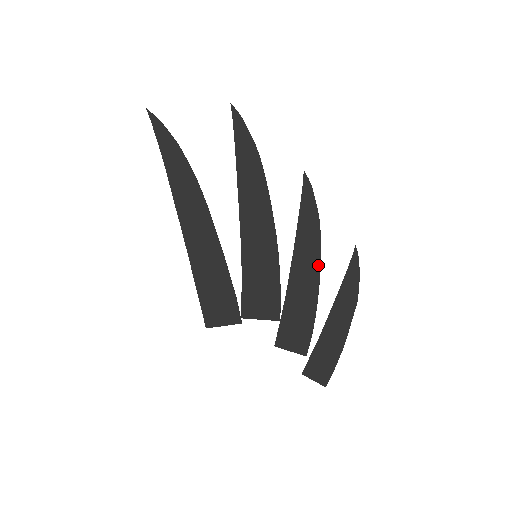
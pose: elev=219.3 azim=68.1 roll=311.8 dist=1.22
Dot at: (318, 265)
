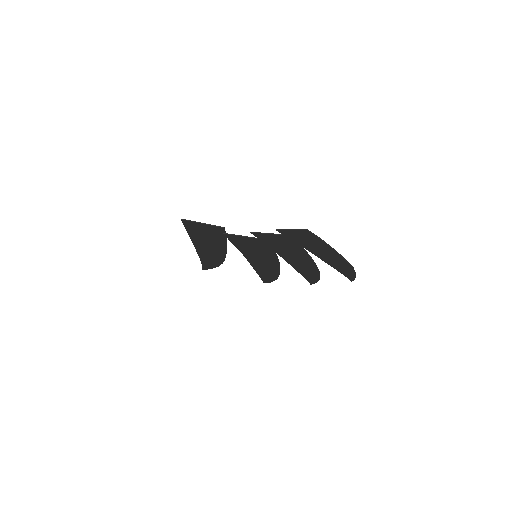
Dot at: (315, 266)
